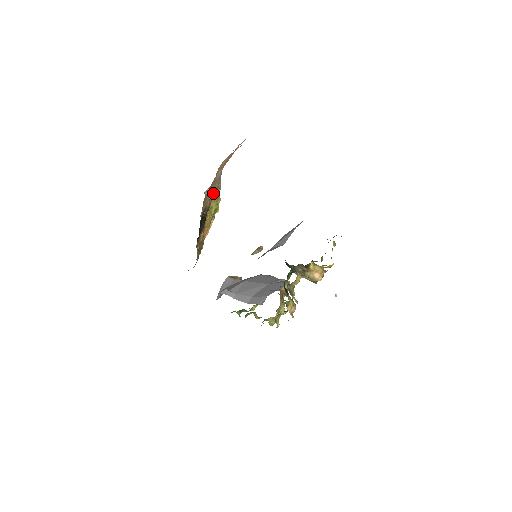
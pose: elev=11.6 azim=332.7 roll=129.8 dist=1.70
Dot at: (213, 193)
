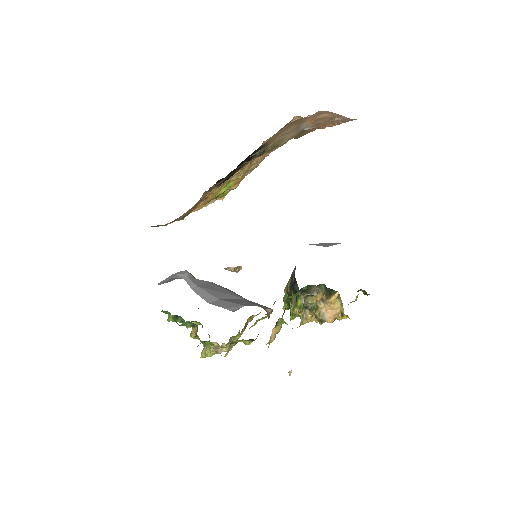
Dot at: (281, 141)
